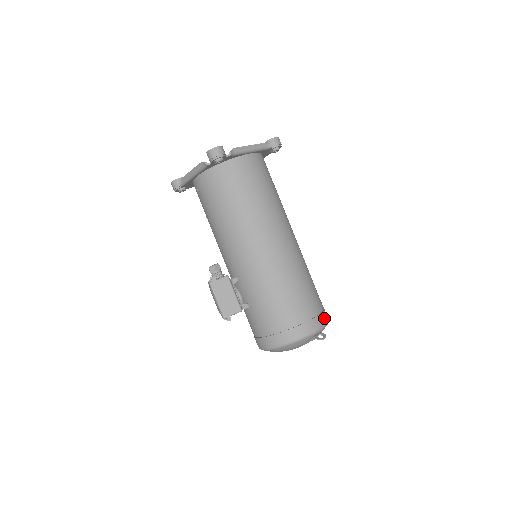
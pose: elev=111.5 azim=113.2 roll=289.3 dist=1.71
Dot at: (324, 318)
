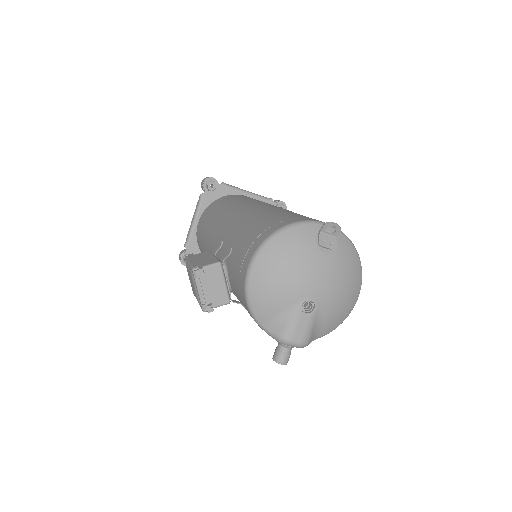
Dot at: occluded
